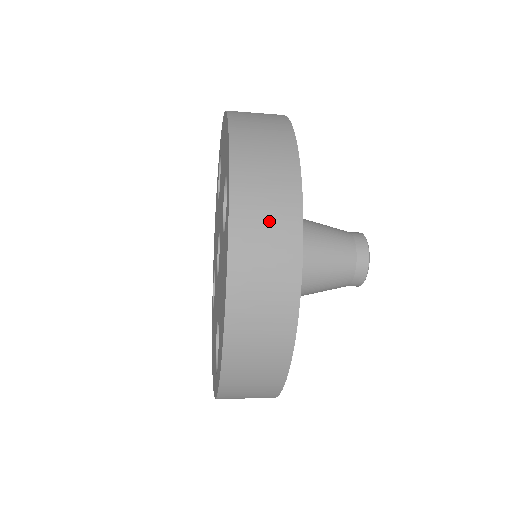
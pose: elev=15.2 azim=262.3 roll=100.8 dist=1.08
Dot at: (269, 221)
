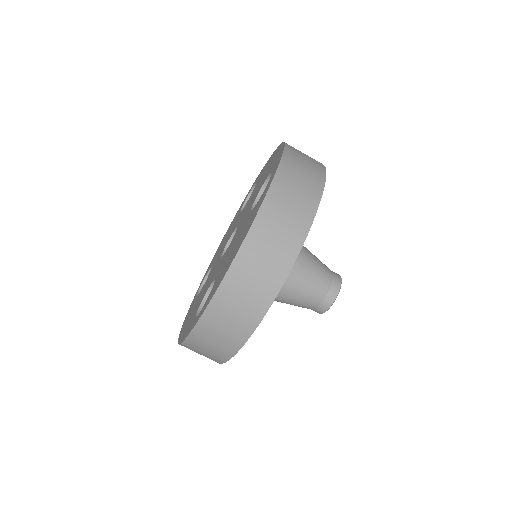
Dot at: occluded
